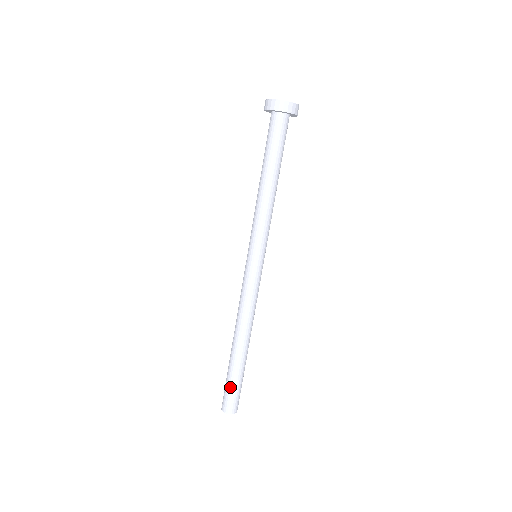
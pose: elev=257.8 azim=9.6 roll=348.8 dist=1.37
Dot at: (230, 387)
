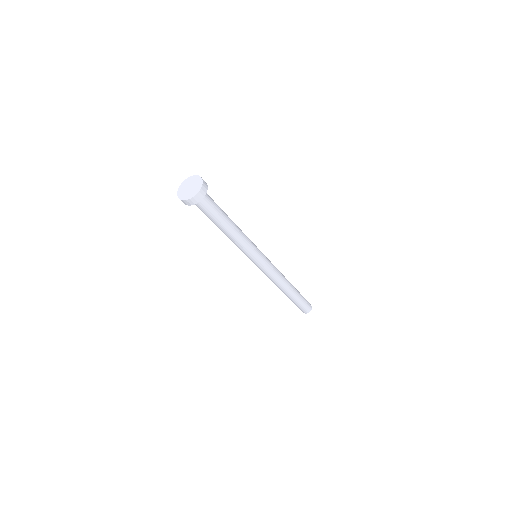
Dot at: (301, 305)
